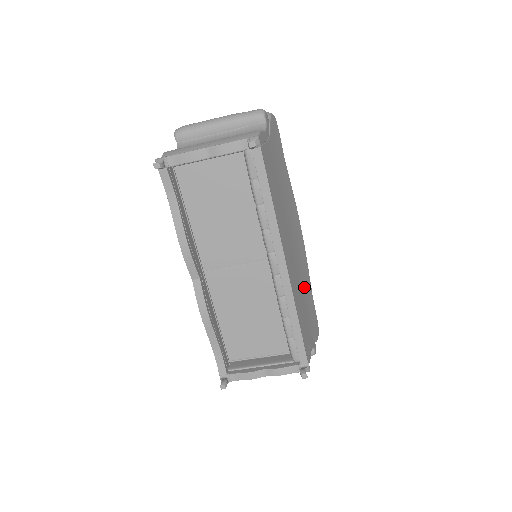
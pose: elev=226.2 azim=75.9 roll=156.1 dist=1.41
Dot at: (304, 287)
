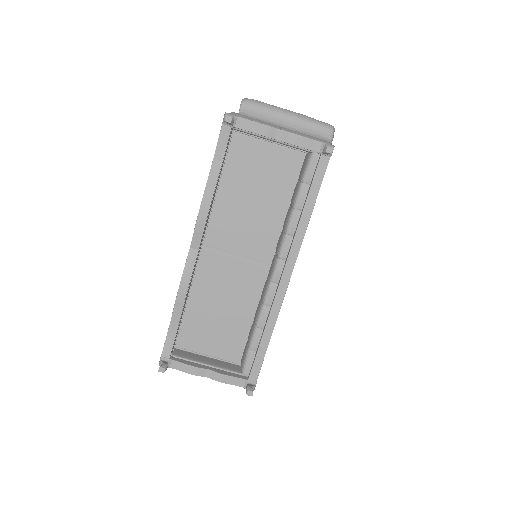
Dot at: occluded
